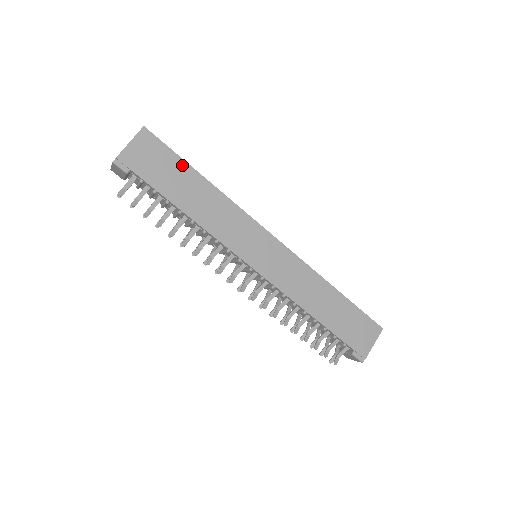
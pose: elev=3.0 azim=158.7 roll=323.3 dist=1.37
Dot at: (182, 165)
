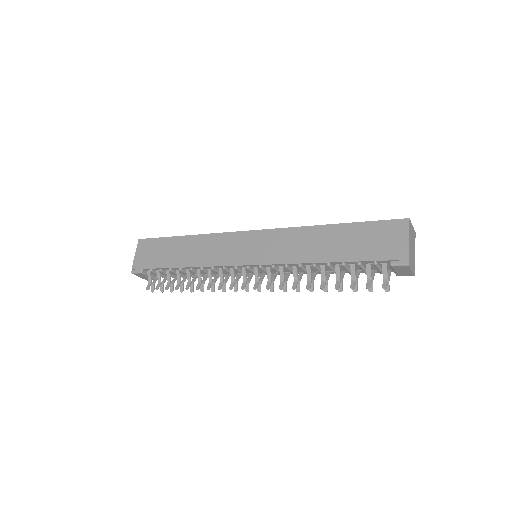
Dot at: (168, 241)
